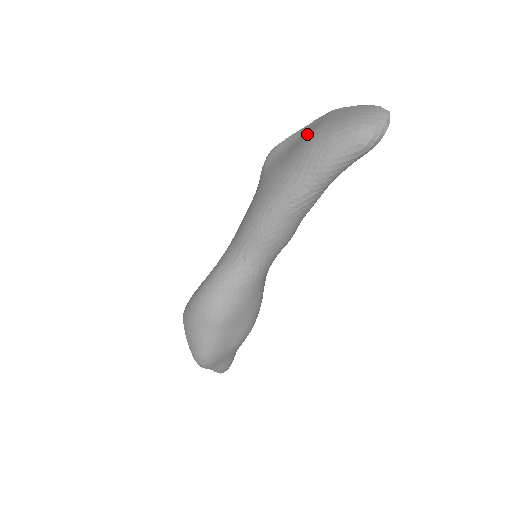
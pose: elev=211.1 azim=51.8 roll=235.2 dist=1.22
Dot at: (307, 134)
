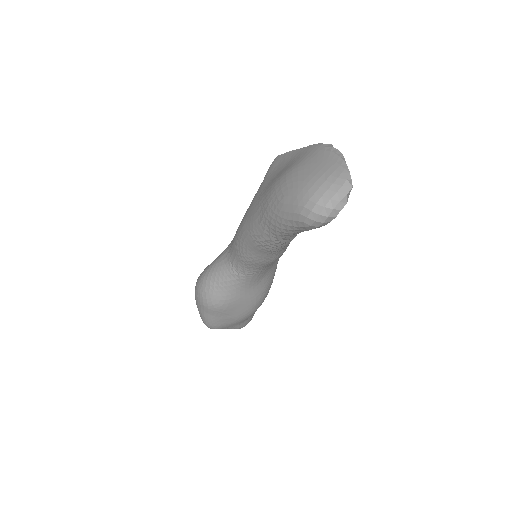
Dot at: (283, 172)
